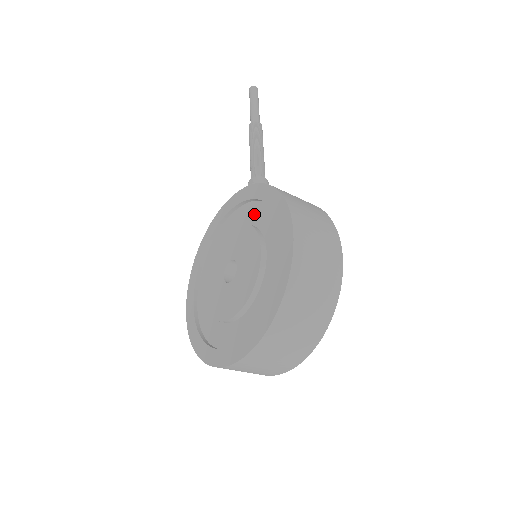
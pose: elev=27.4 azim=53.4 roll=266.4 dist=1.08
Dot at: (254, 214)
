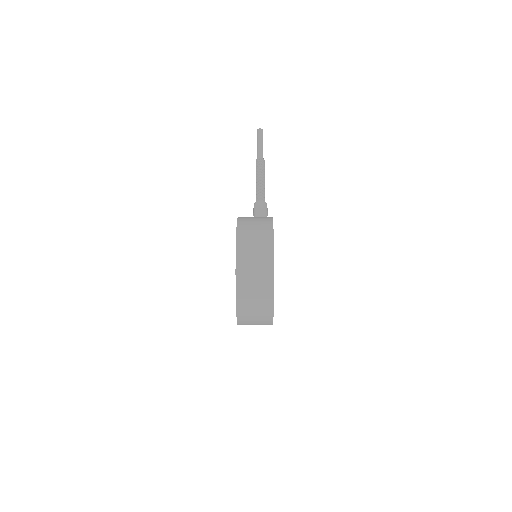
Dot at: occluded
